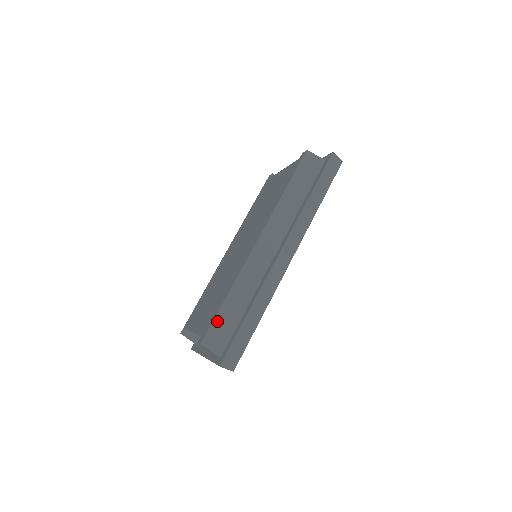
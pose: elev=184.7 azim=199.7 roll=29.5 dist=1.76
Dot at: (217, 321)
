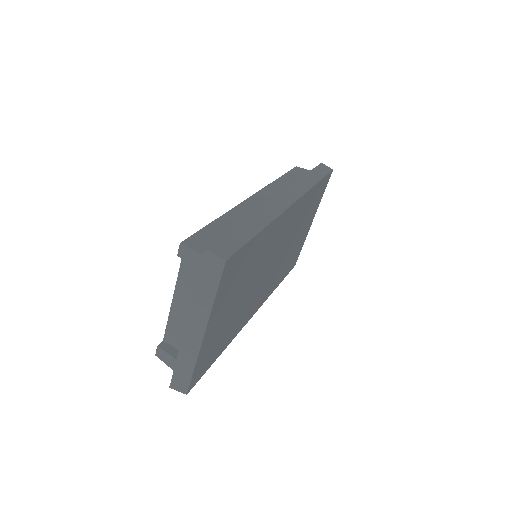
Dot at: (204, 231)
